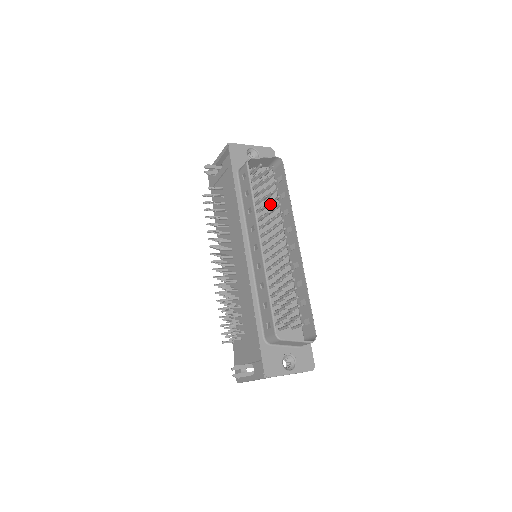
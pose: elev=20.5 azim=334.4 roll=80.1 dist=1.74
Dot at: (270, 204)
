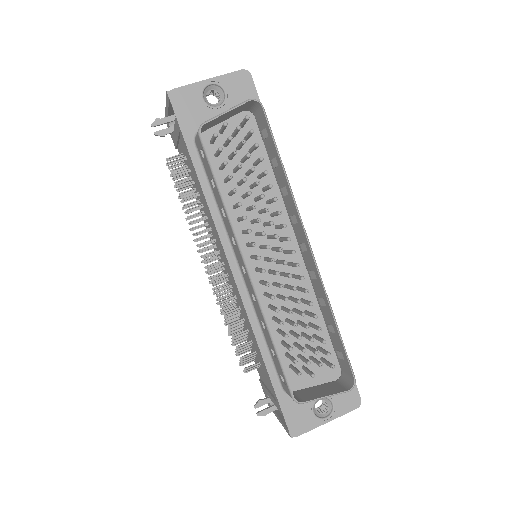
Dot at: (256, 185)
